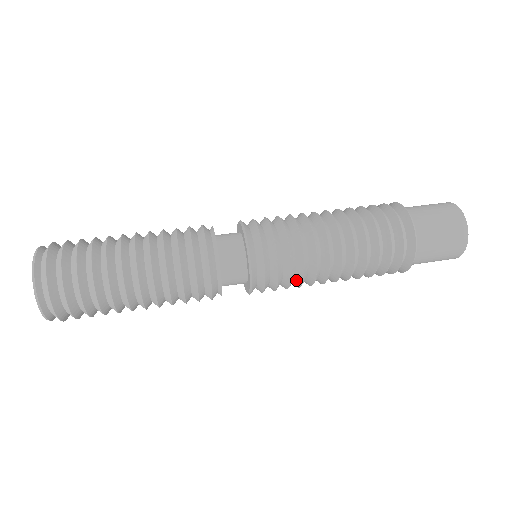
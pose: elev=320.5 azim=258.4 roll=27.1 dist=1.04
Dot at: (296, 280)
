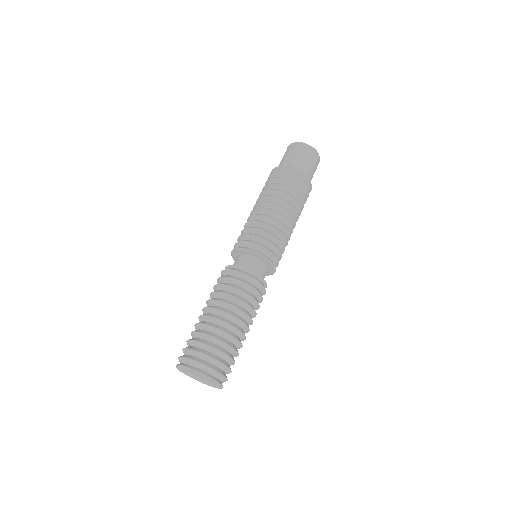
Dot at: occluded
